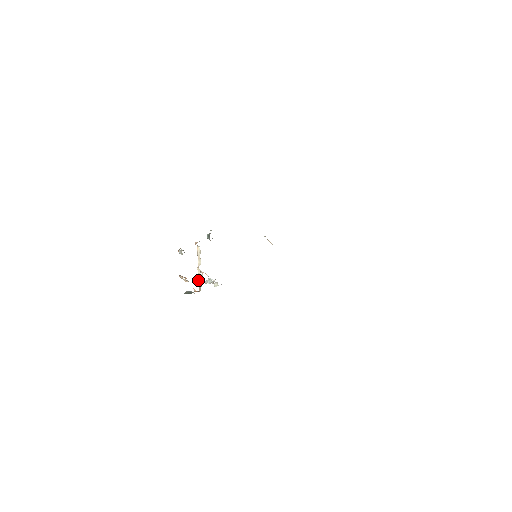
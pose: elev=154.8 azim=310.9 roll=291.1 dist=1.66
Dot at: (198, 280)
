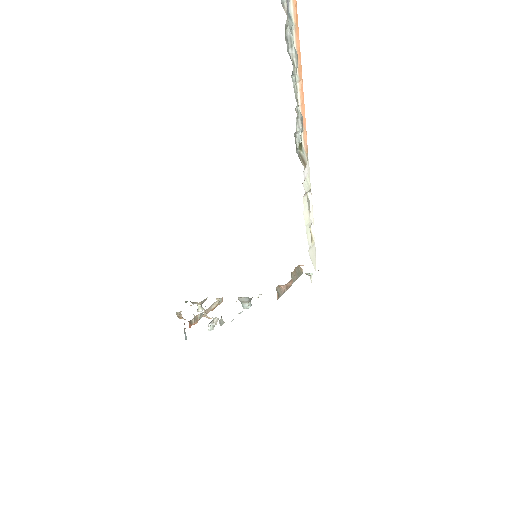
Dot at: (197, 319)
